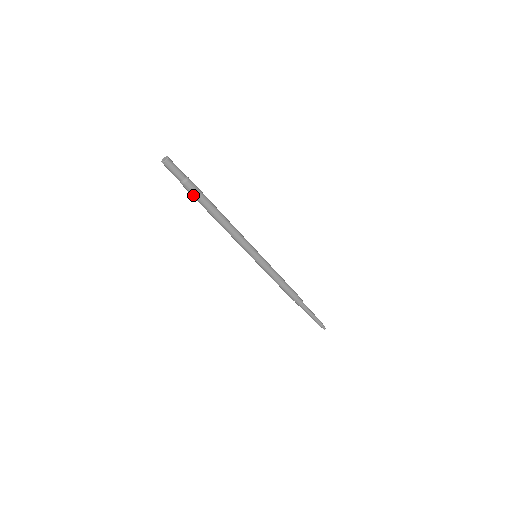
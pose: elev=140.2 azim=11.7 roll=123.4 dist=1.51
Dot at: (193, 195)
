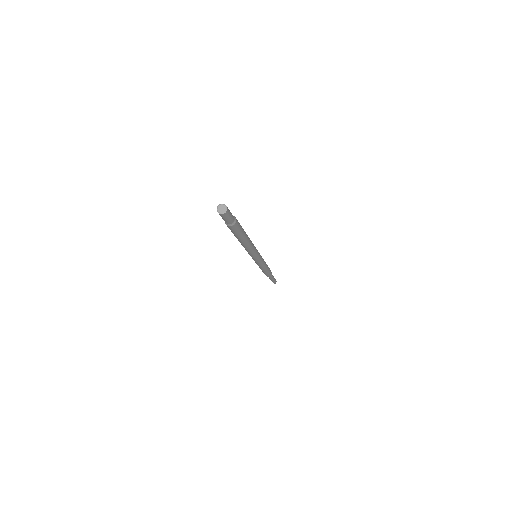
Dot at: (231, 231)
